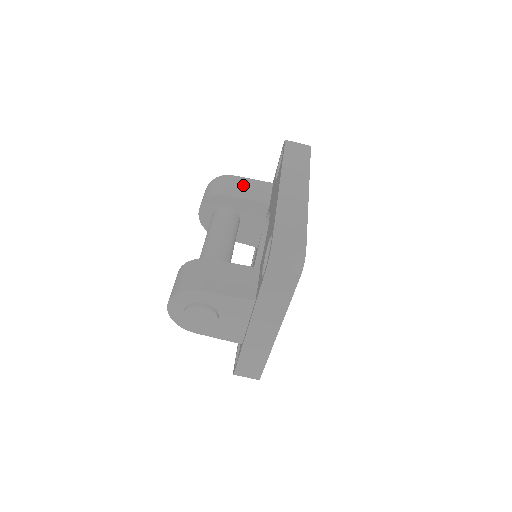
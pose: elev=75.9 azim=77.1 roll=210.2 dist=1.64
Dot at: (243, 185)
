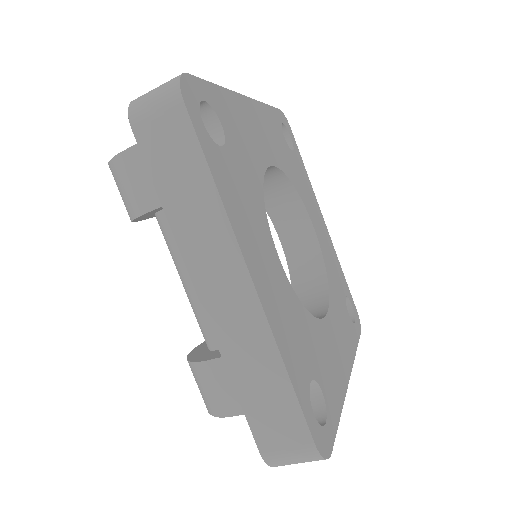
Dot at: occluded
